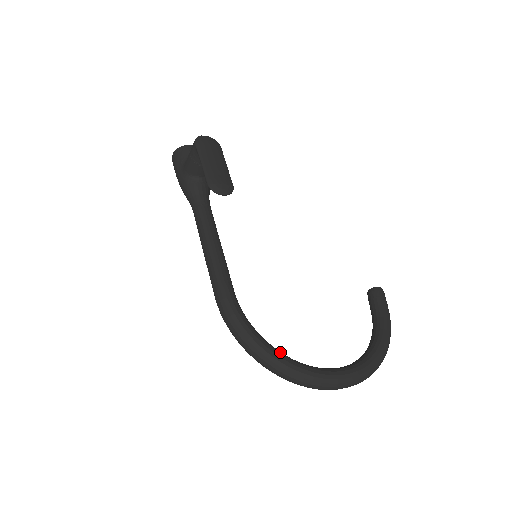
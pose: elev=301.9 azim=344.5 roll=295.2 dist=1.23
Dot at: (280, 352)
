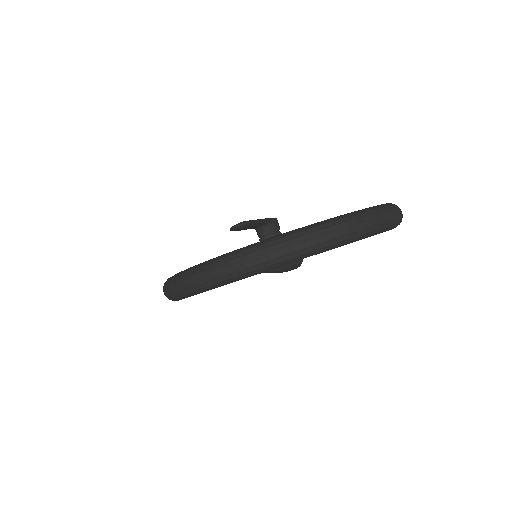
Dot at: occluded
